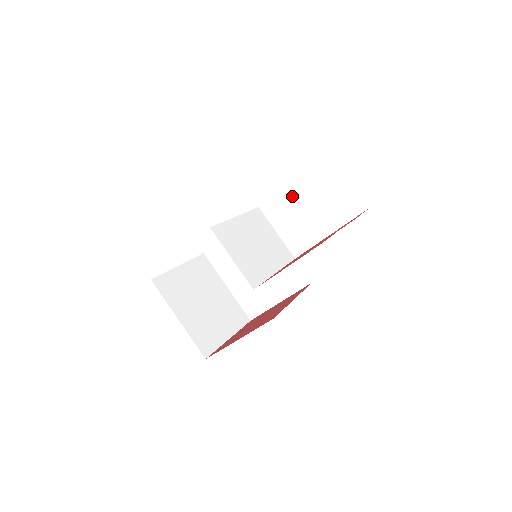
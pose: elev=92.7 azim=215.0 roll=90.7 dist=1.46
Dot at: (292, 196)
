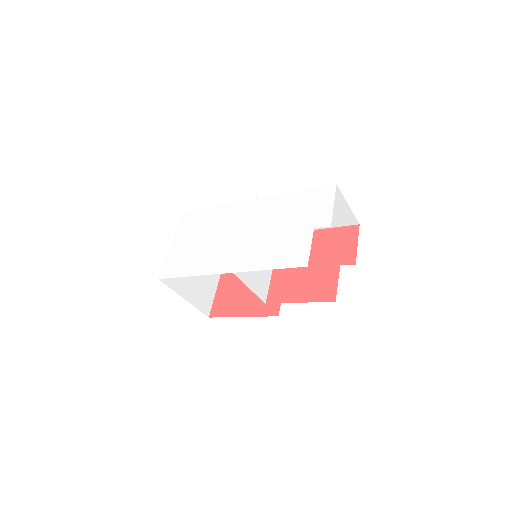
Dot at: occluded
